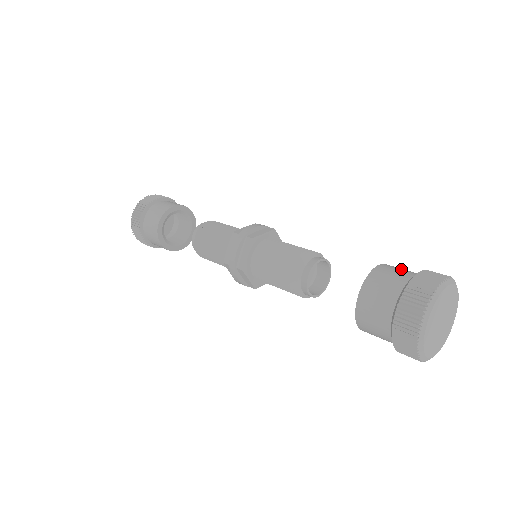
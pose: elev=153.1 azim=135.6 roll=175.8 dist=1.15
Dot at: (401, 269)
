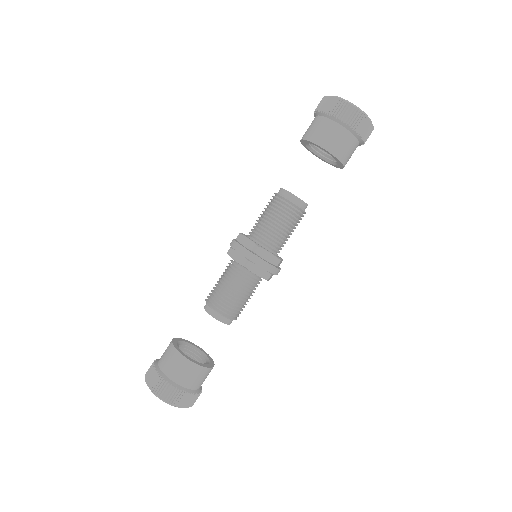
Dot at: occluded
